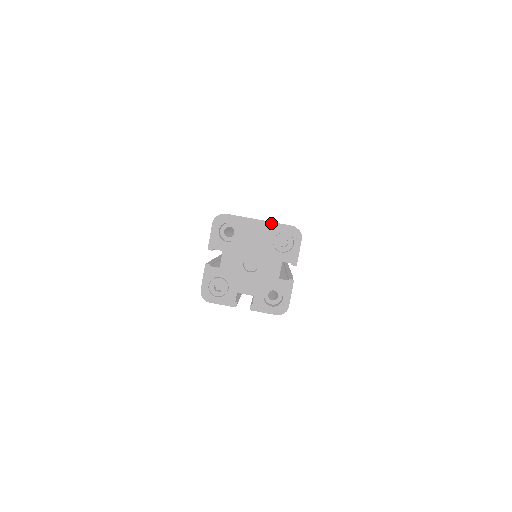
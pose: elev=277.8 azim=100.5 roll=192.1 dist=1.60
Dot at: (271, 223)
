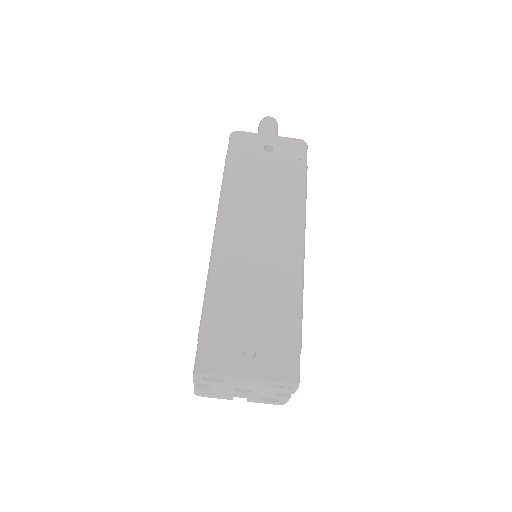
Dot at: (262, 380)
